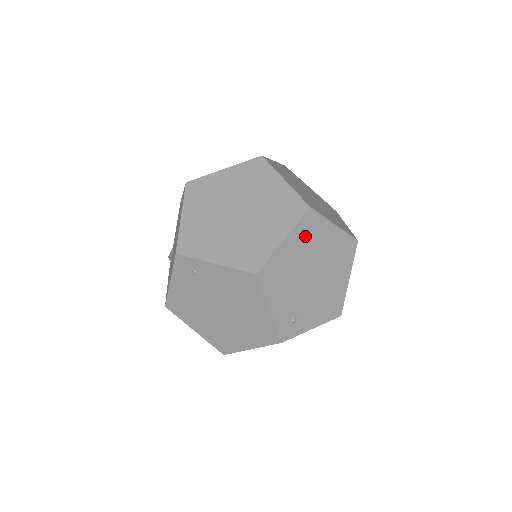
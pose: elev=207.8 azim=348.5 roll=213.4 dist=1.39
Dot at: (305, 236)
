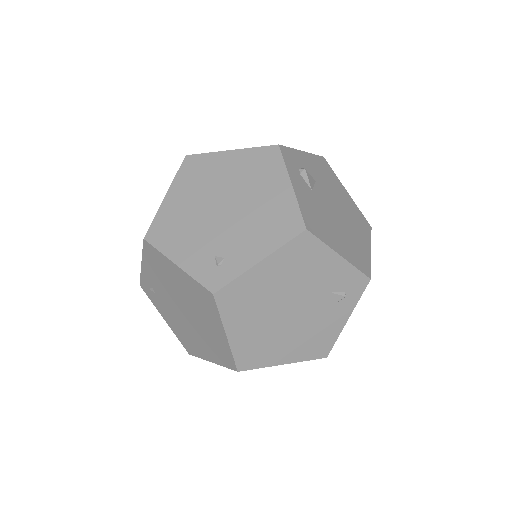
Dot at: (192, 180)
